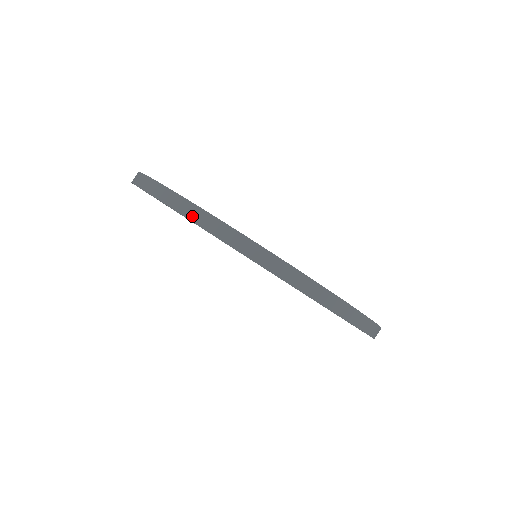
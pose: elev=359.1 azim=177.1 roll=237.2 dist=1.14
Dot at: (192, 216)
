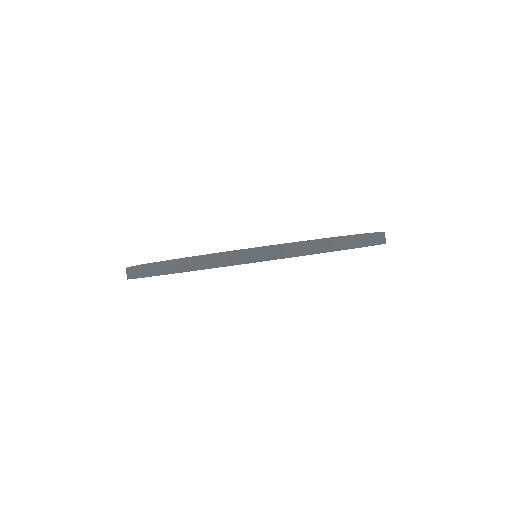
Dot at: (337, 247)
